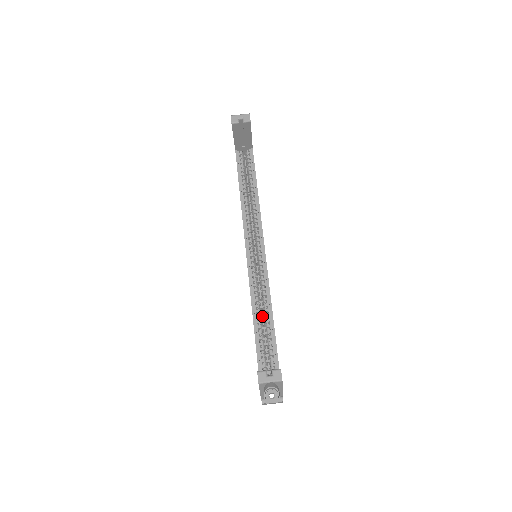
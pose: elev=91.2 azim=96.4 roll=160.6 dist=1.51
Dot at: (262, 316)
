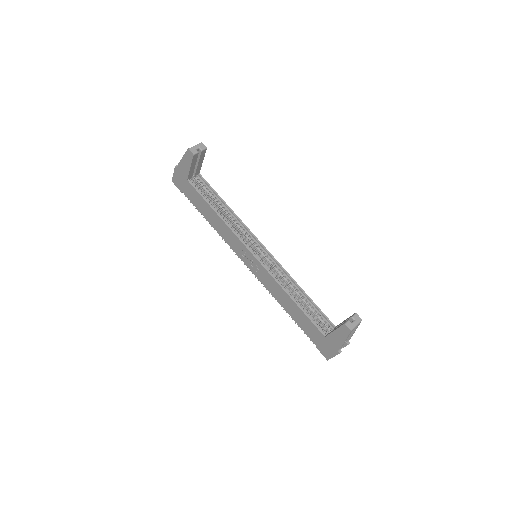
Dot at: occluded
